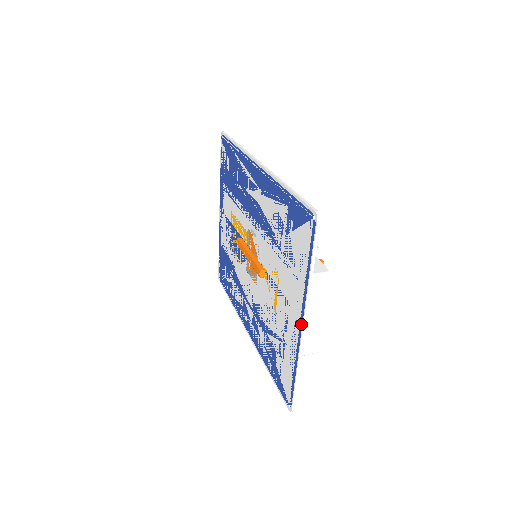
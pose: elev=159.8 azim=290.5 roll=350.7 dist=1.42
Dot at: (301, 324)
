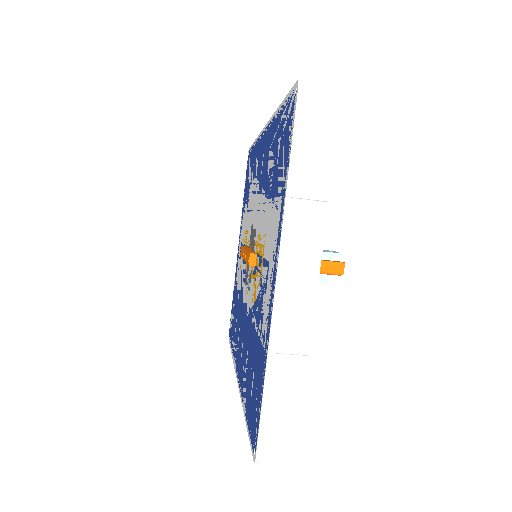
Dot at: (275, 275)
